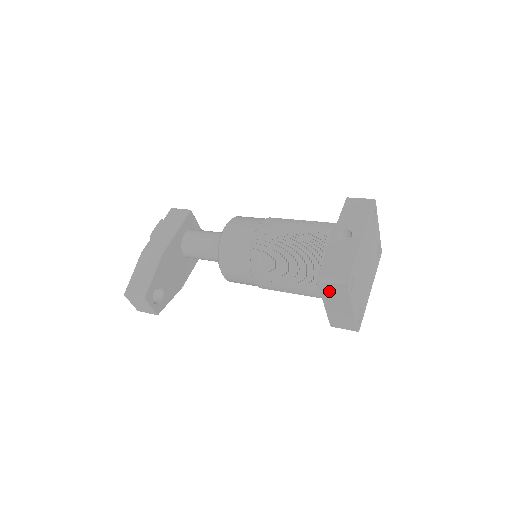
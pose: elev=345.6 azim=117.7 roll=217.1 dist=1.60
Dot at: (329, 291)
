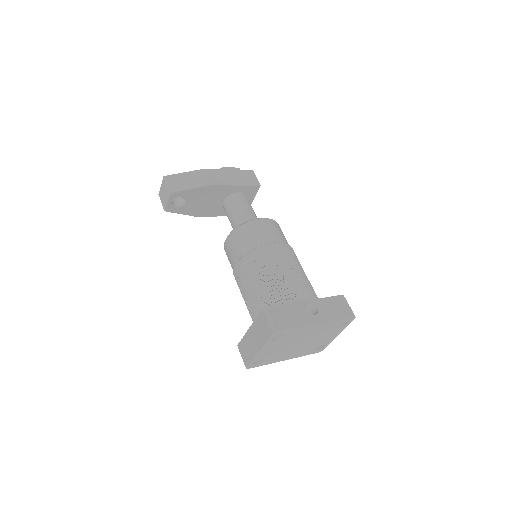
Dot at: (261, 324)
